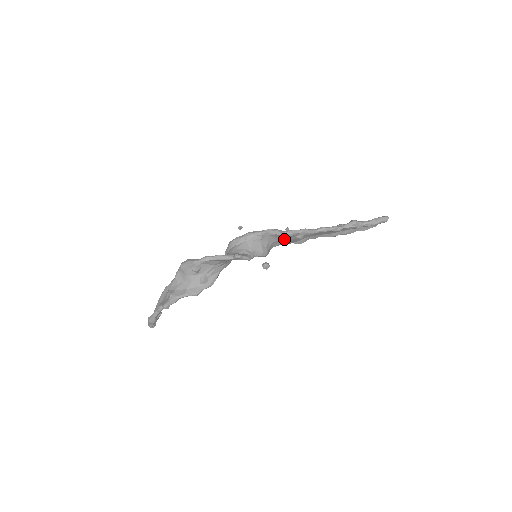
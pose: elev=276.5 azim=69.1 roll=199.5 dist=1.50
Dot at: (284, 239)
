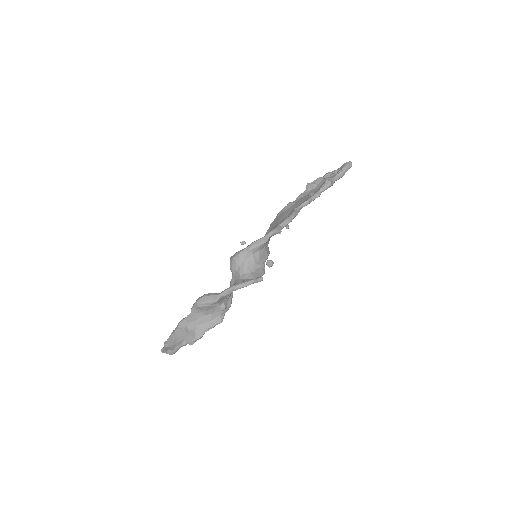
Dot at: occluded
